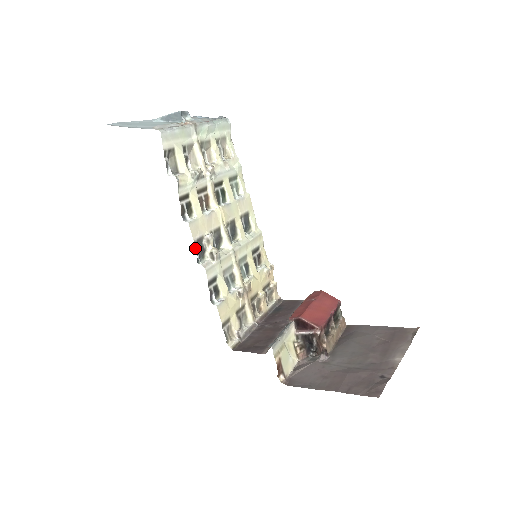
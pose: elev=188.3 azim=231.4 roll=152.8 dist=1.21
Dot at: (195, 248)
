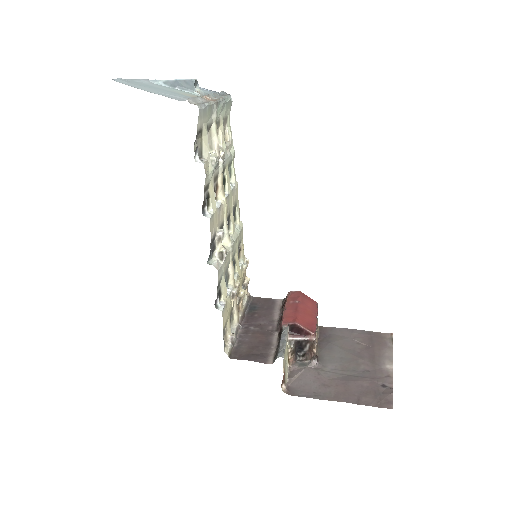
Dot at: (210, 247)
